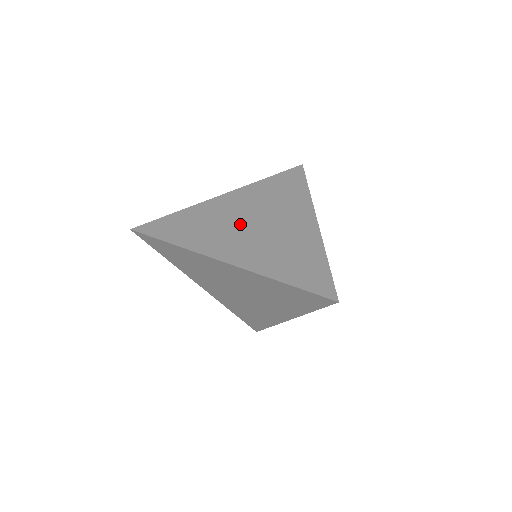
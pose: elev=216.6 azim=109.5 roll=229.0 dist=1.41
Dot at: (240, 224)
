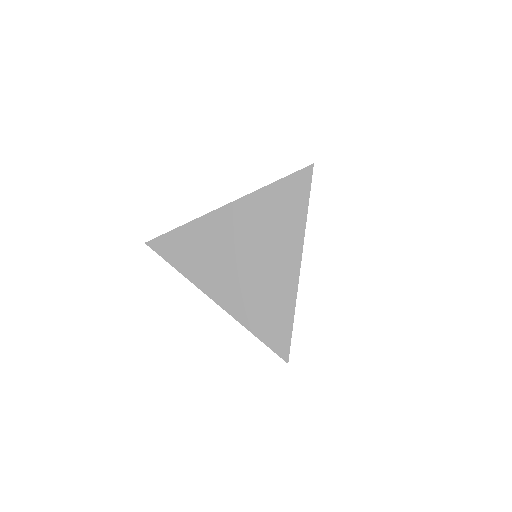
Dot at: occluded
